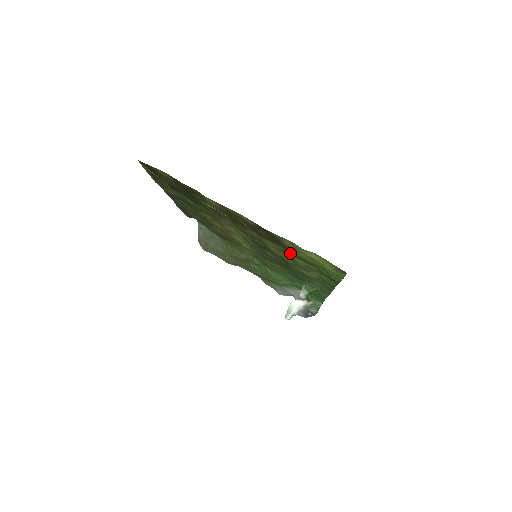
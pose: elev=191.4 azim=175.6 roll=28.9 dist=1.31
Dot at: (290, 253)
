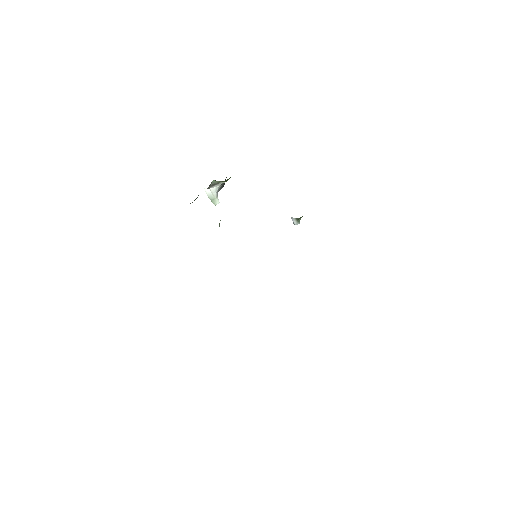
Dot at: occluded
